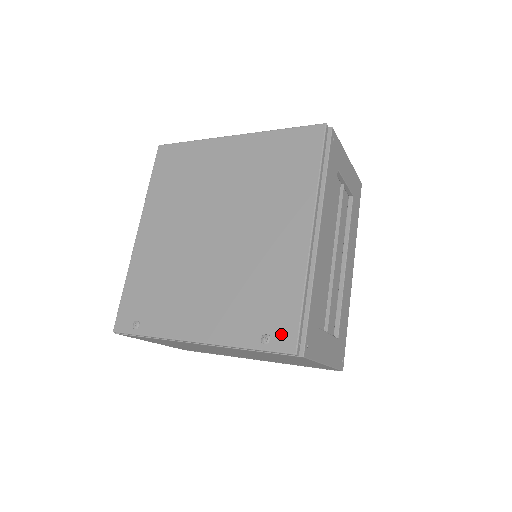
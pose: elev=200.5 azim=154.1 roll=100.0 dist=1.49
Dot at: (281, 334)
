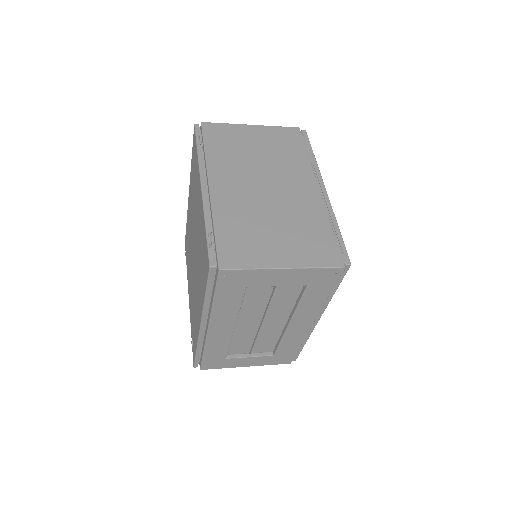
Dot at: (193, 351)
